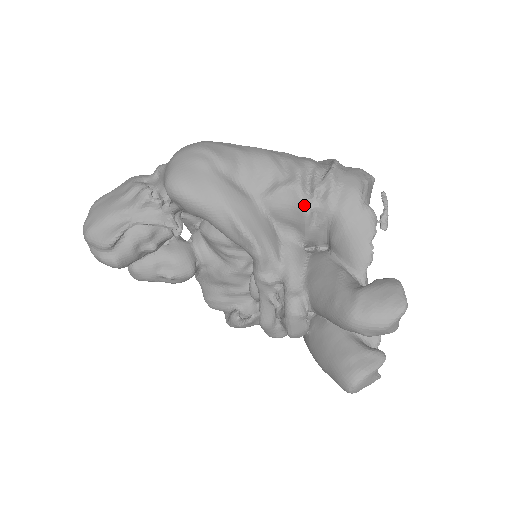
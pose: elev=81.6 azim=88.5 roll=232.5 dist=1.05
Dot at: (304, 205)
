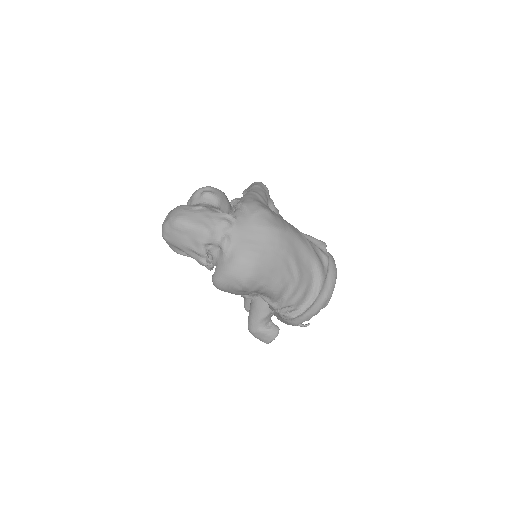
Dot at: (272, 310)
